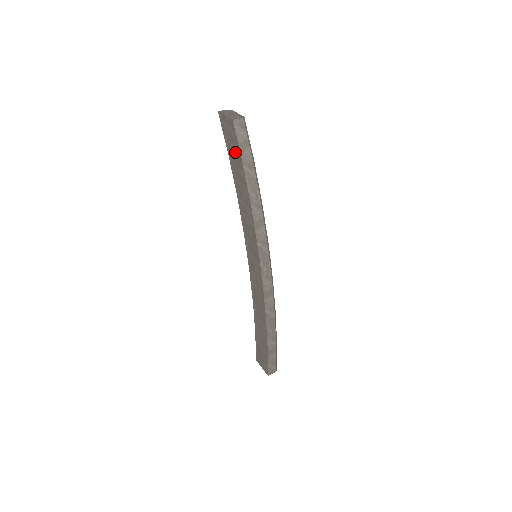
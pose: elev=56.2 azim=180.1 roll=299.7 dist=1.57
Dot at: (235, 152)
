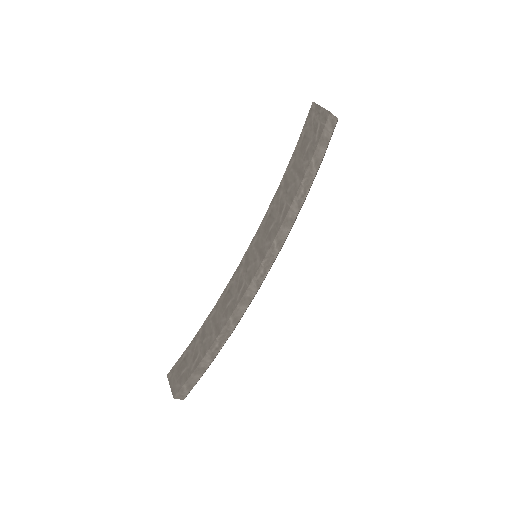
Dot at: (310, 142)
